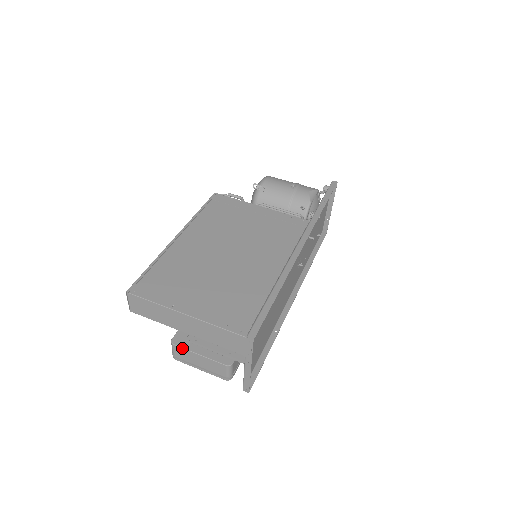
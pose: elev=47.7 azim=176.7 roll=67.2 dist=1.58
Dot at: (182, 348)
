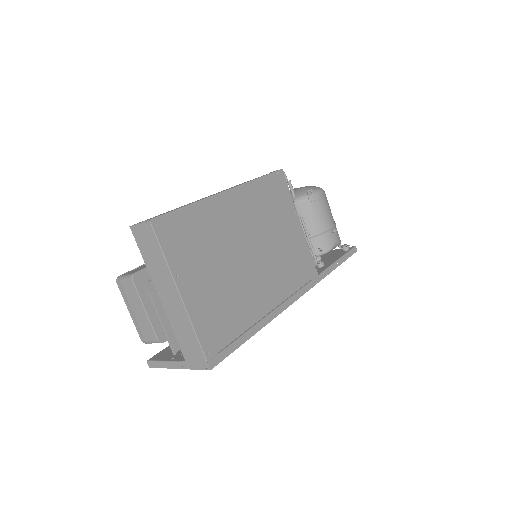
Dot at: (137, 291)
